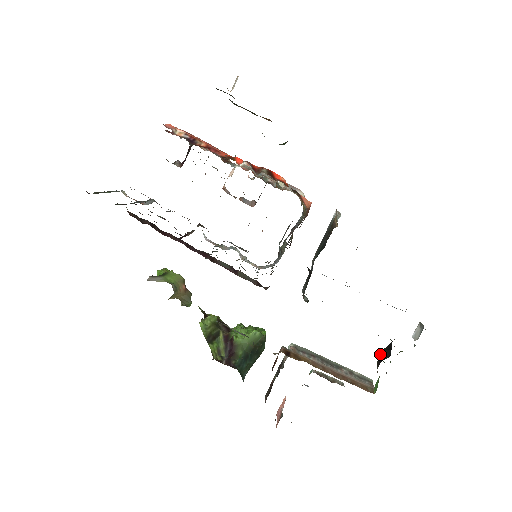
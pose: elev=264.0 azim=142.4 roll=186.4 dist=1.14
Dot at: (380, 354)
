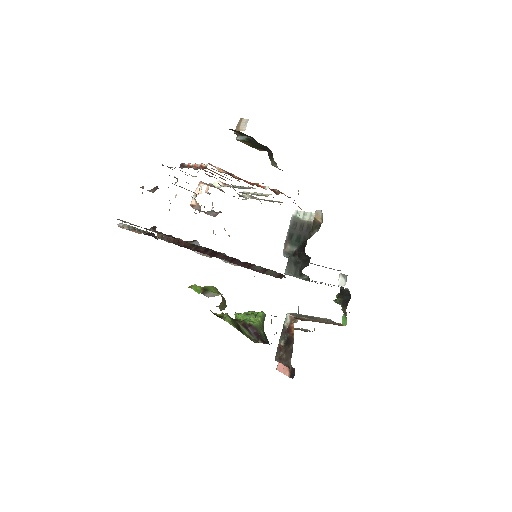
Dot at: (341, 300)
